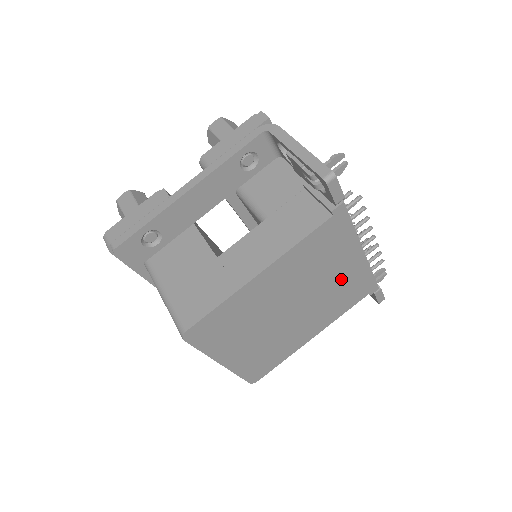
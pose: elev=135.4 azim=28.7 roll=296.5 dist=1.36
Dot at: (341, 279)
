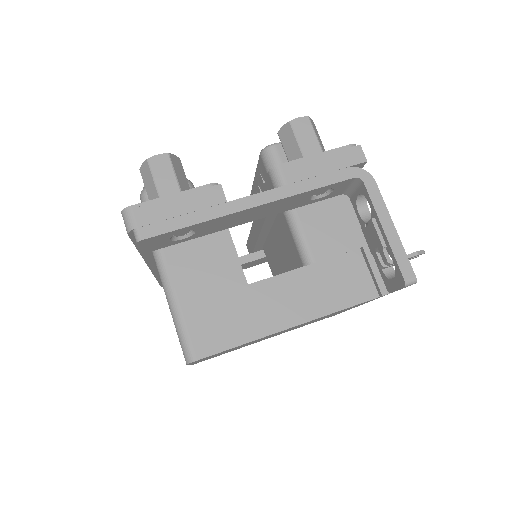
Dot at: occluded
